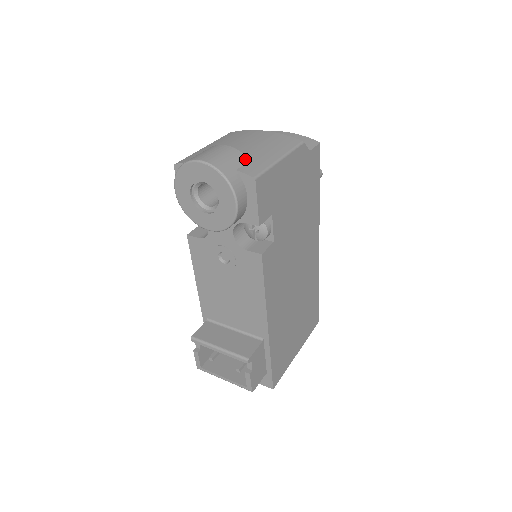
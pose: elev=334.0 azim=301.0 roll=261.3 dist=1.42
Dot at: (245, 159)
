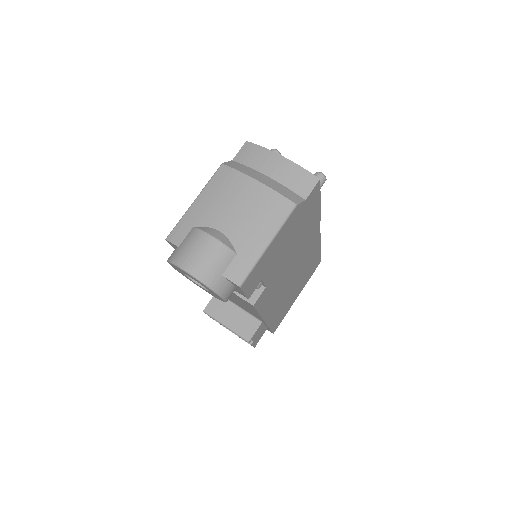
Dot at: (232, 256)
